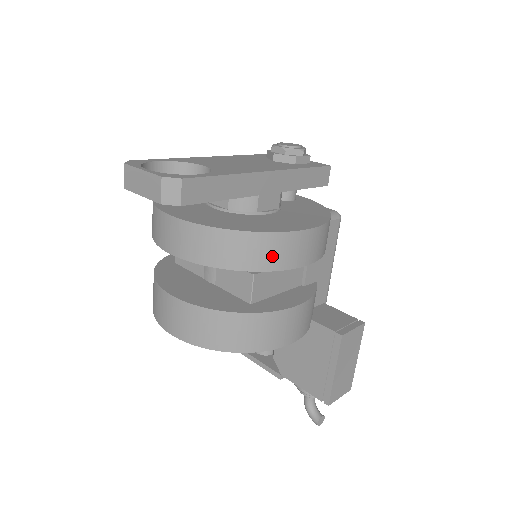
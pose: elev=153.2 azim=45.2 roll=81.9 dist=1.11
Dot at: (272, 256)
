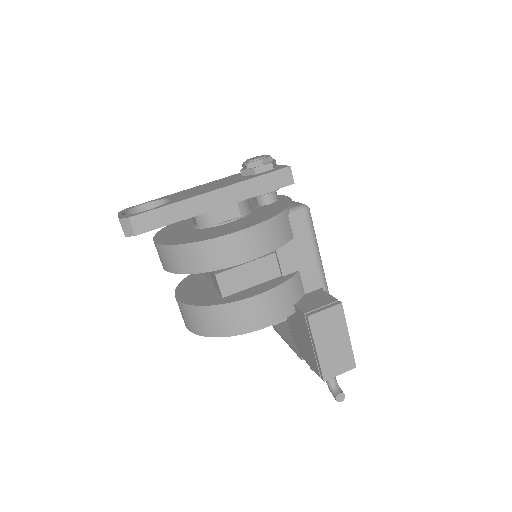
Dot at: (211, 259)
